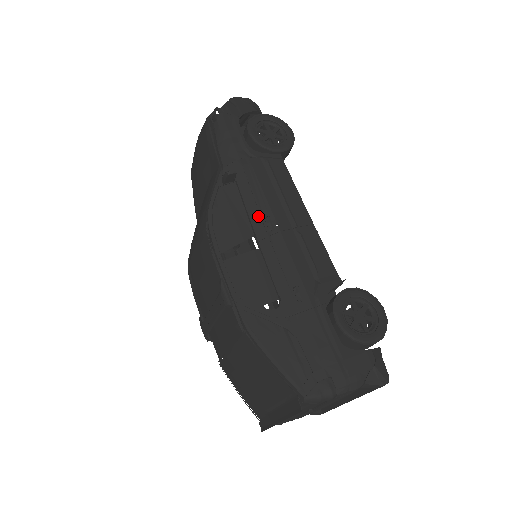
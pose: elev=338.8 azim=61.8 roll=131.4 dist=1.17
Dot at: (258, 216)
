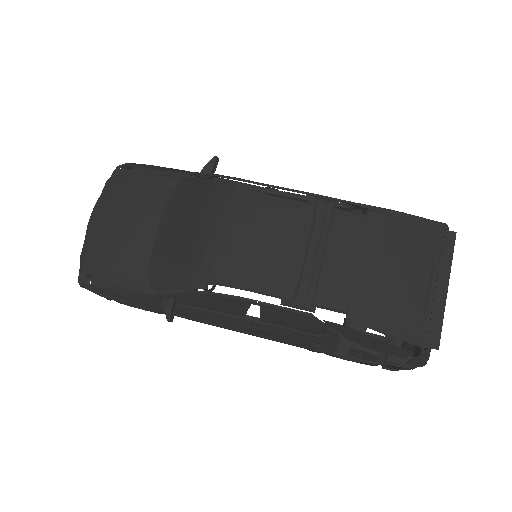
Dot at: (259, 186)
